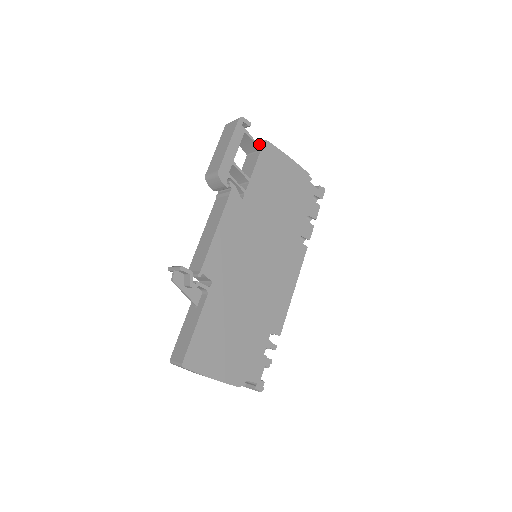
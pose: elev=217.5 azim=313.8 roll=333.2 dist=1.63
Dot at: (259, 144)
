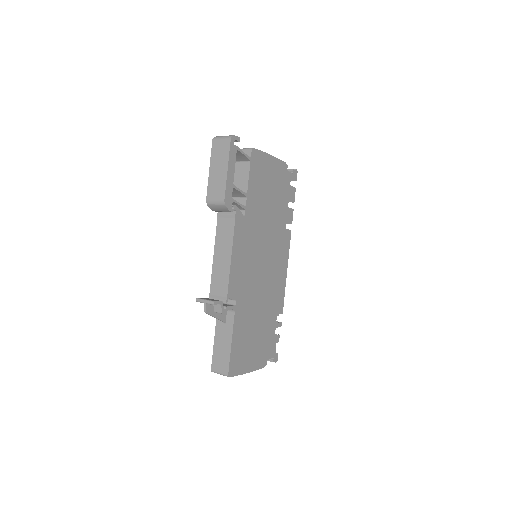
Dot at: (246, 152)
